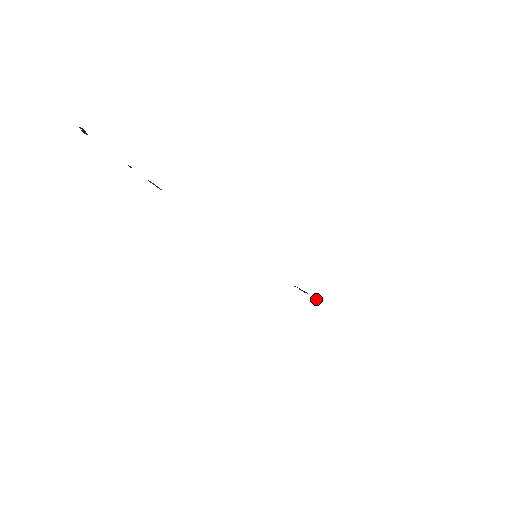
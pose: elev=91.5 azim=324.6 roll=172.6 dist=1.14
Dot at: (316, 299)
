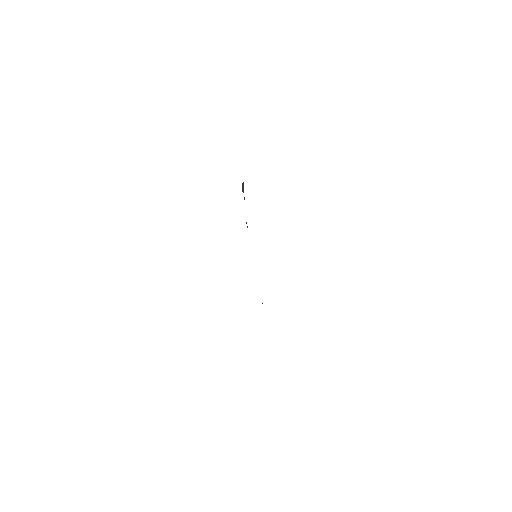
Dot at: occluded
